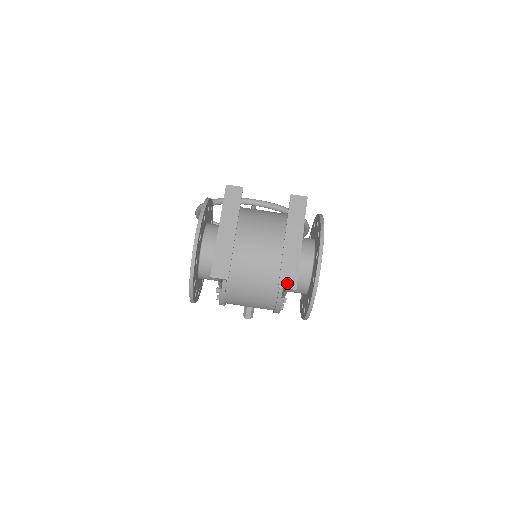
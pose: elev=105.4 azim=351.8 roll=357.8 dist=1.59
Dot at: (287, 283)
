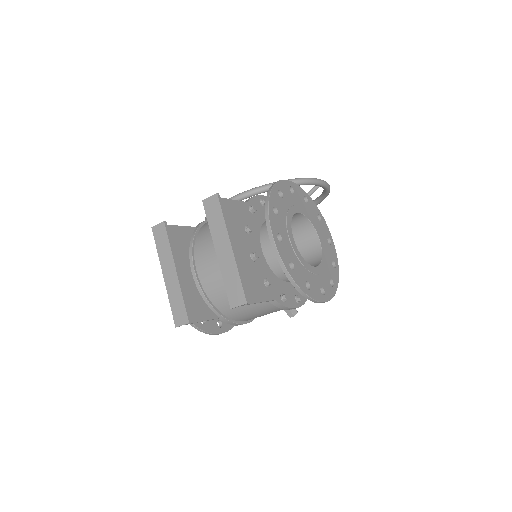
Dot at: (236, 300)
